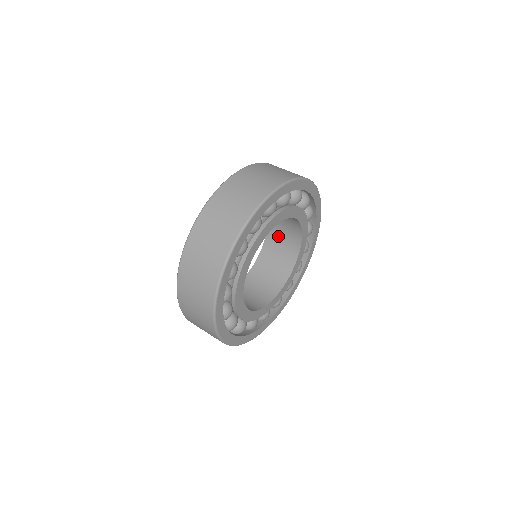
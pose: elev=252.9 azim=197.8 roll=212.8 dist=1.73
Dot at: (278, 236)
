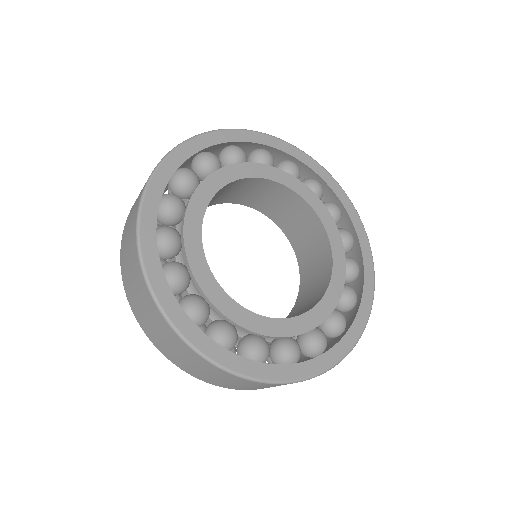
Dot at: (292, 225)
